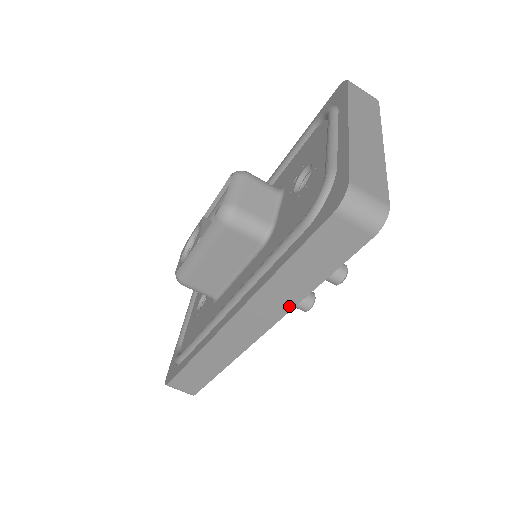
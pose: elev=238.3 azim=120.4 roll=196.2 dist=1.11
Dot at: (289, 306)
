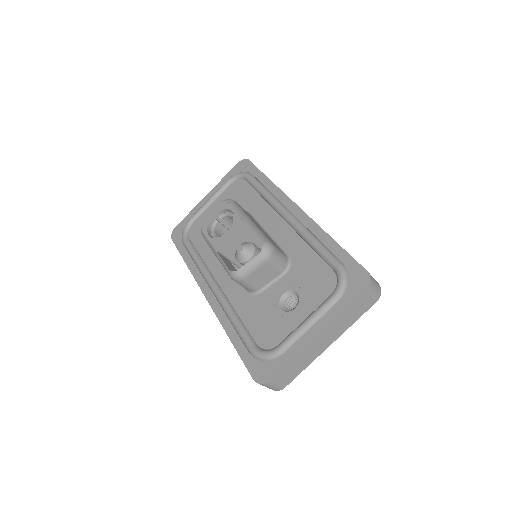
Dot at: occluded
